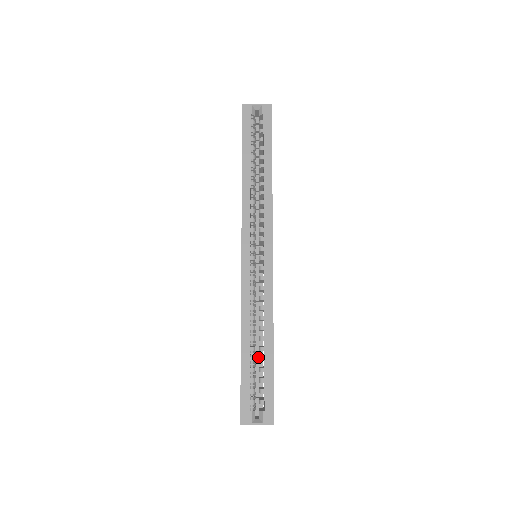
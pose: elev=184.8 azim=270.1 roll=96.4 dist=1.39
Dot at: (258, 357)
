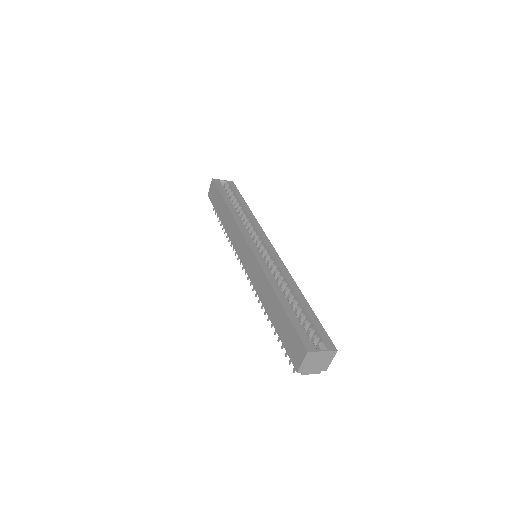
Dot at: occluded
